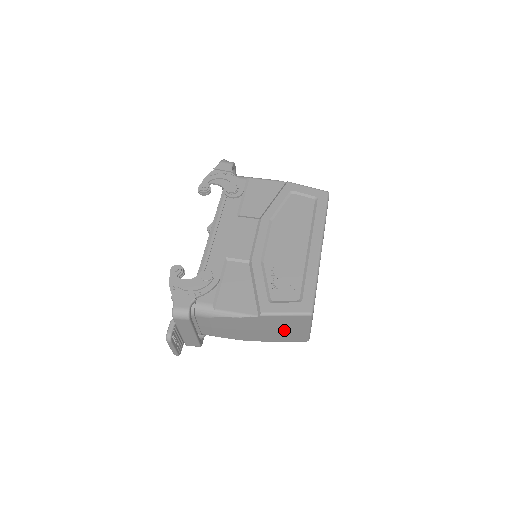
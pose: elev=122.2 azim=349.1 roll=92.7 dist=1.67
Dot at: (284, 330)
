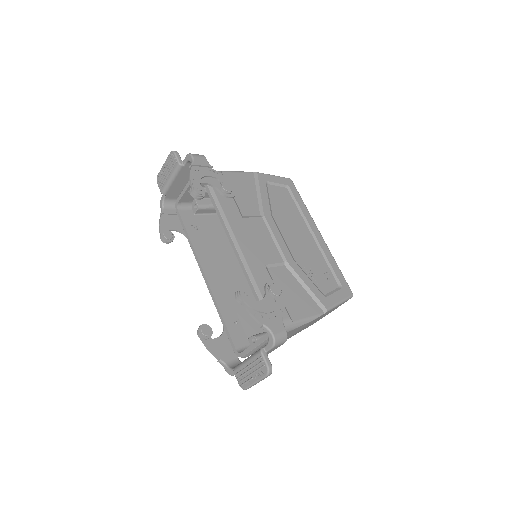
Dot at: occluded
